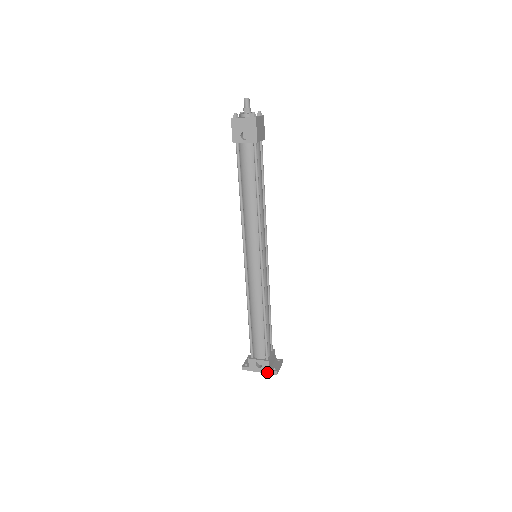
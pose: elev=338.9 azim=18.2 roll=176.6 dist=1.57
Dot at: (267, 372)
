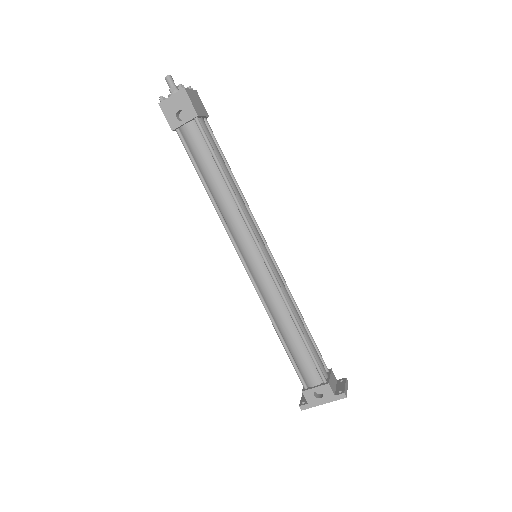
Dot at: (333, 399)
